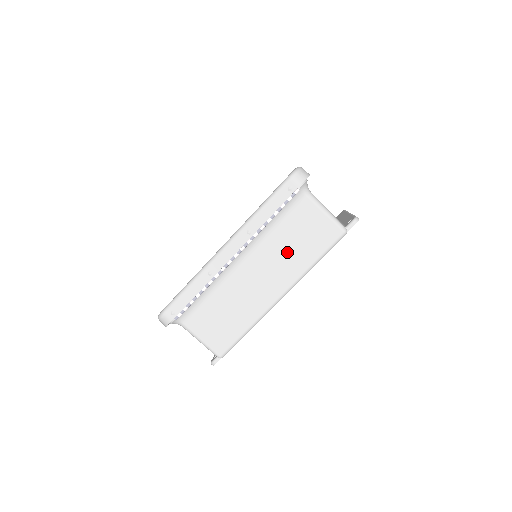
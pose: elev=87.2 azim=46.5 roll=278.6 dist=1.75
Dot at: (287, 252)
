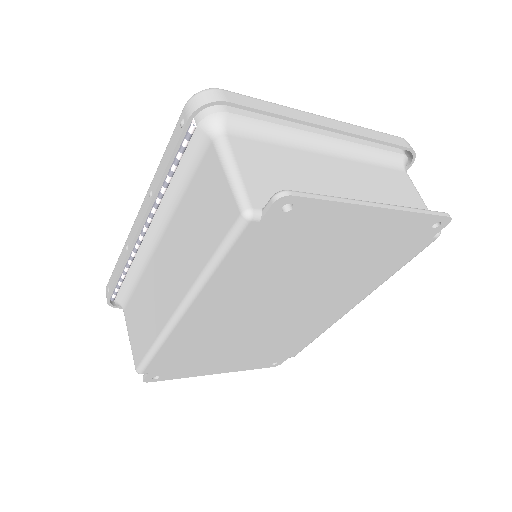
Dot at: (188, 237)
